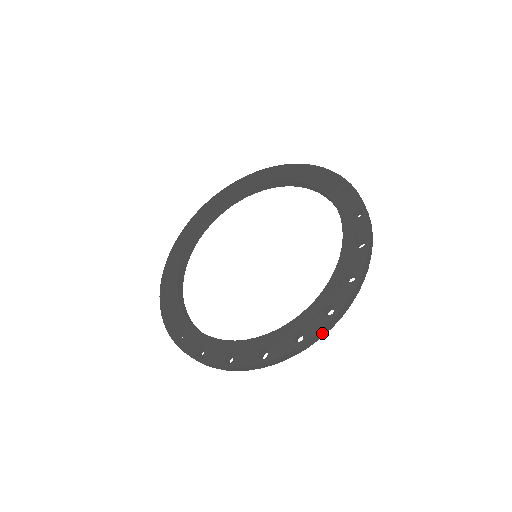
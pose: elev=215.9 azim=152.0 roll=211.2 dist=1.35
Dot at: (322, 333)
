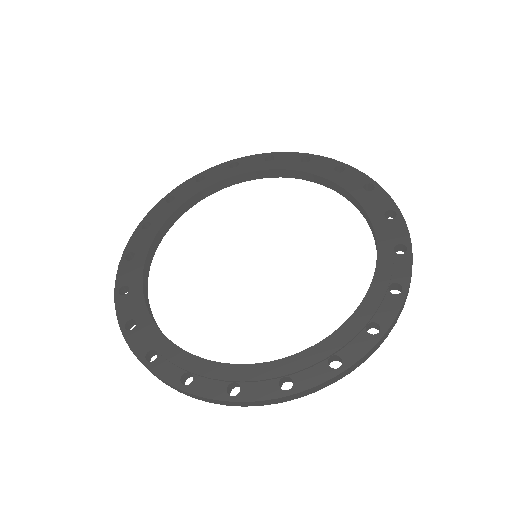
Dot at: (397, 317)
